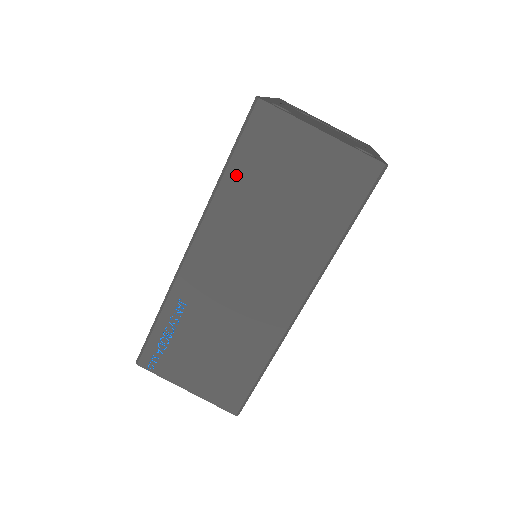
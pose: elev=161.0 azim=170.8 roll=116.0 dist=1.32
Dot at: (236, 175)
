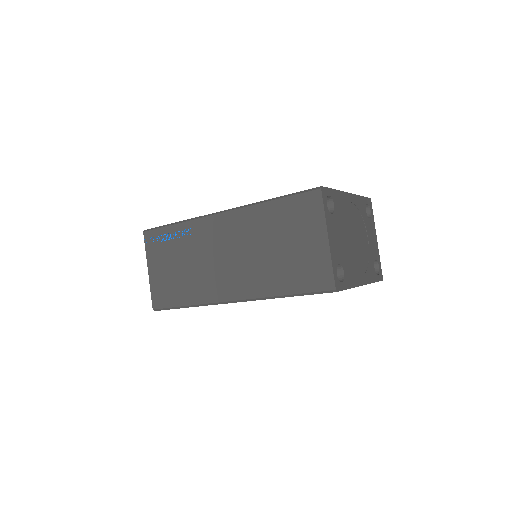
Dot at: (274, 208)
